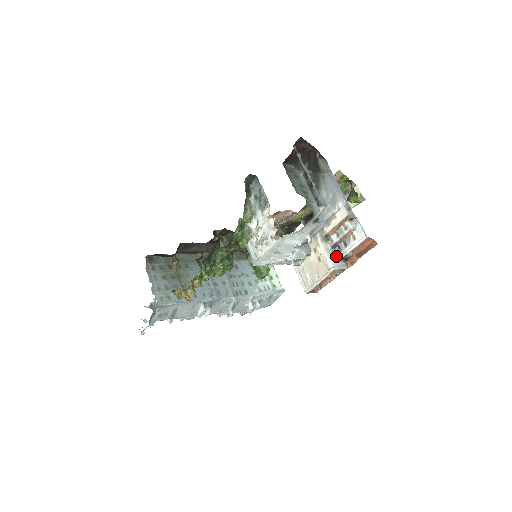
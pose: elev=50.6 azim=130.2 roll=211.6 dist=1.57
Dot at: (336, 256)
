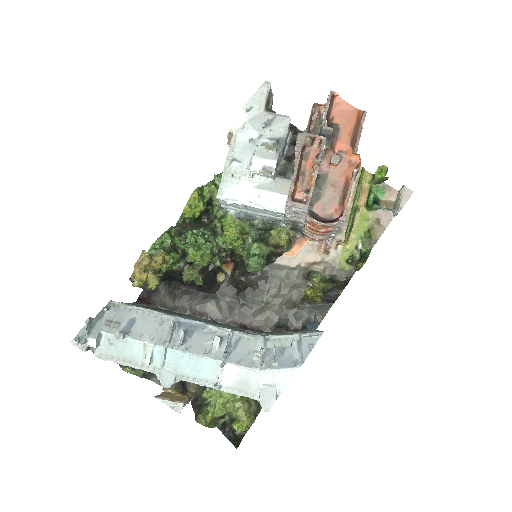
Dot at: occluded
